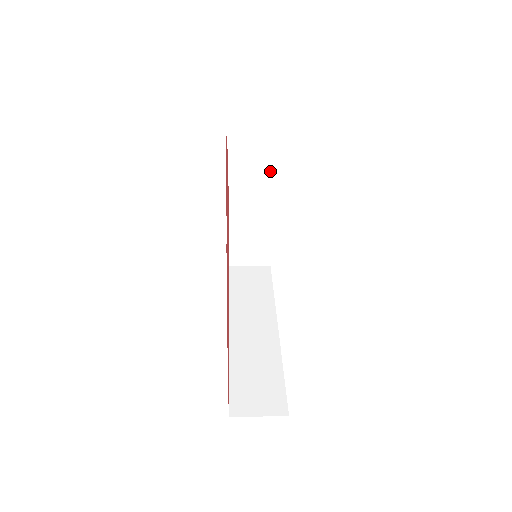
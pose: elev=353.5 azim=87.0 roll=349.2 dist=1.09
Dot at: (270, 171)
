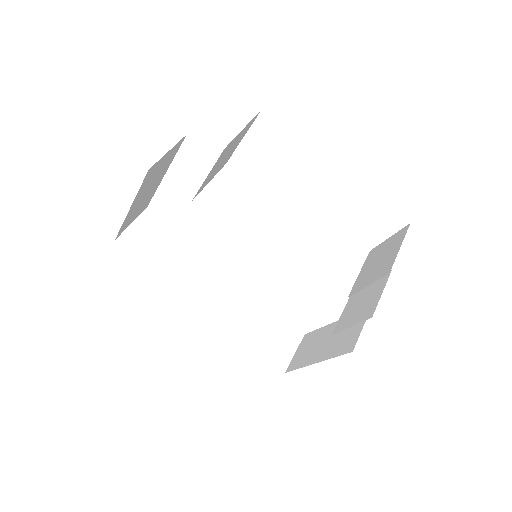
Dot at: (227, 159)
